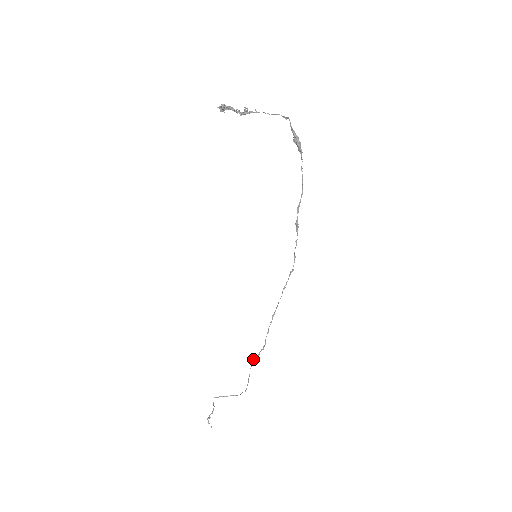
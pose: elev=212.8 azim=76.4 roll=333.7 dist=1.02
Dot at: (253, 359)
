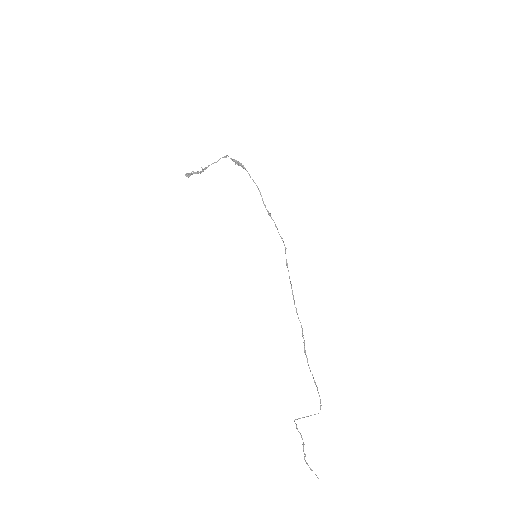
Dot at: (304, 352)
